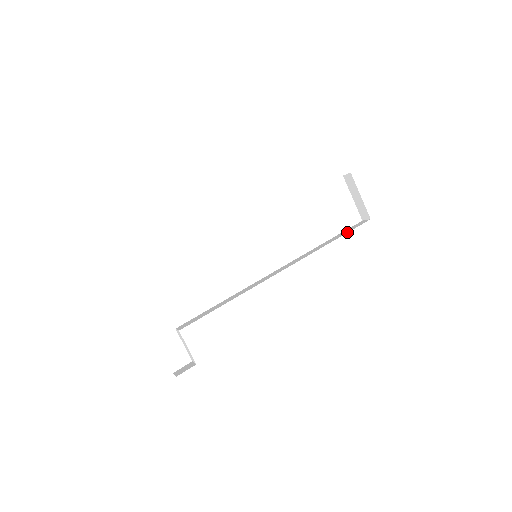
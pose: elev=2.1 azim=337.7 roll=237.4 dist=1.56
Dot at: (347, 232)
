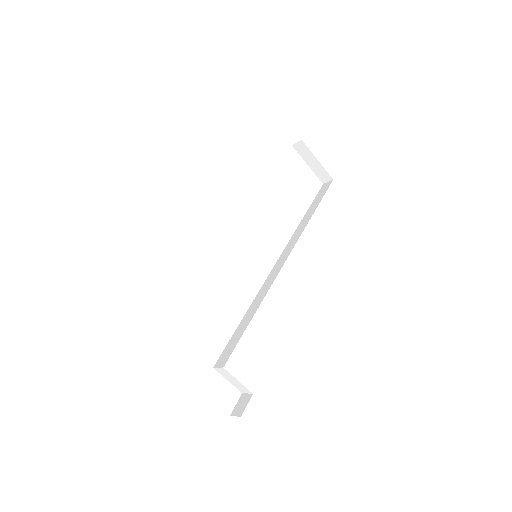
Dot at: (321, 199)
